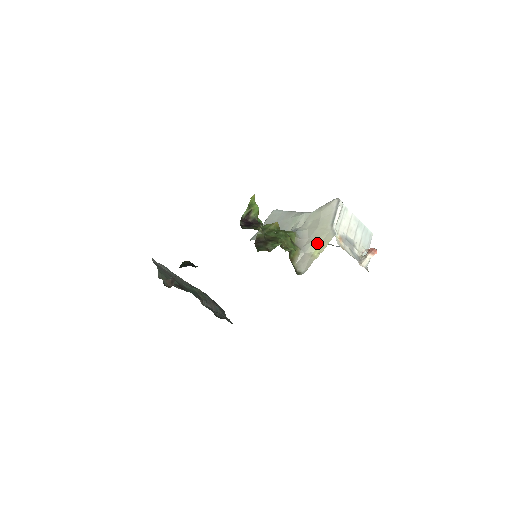
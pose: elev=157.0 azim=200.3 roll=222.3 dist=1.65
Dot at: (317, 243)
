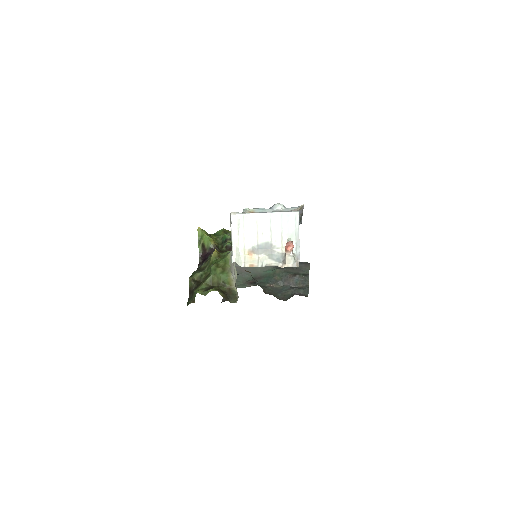
Dot at: (235, 267)
